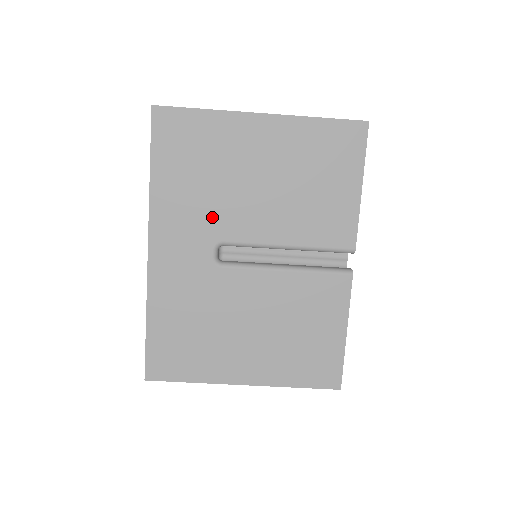
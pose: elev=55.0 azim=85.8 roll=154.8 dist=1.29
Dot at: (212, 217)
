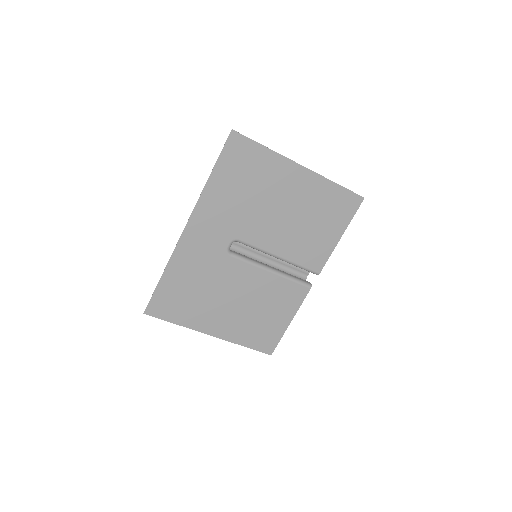
Dot at: (239, 221)
